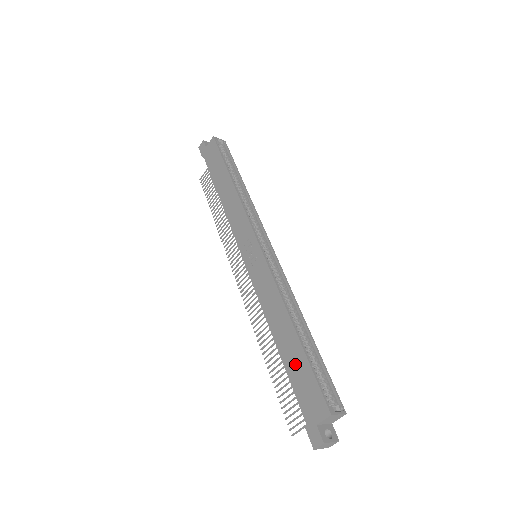
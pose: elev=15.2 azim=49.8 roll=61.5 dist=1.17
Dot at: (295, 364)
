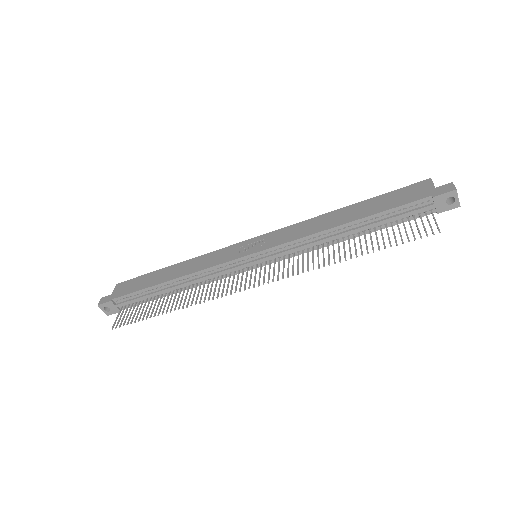
Dot at: (376, 205)
